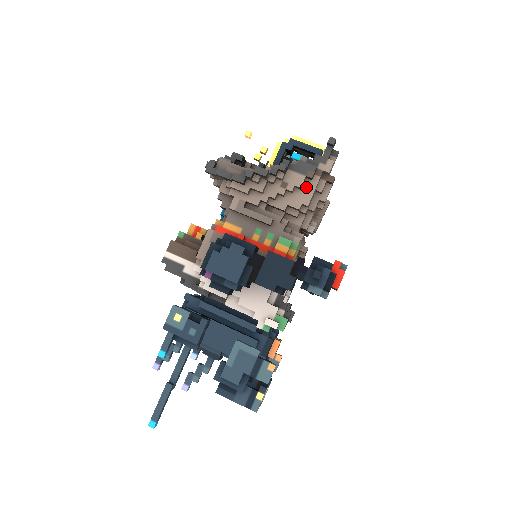
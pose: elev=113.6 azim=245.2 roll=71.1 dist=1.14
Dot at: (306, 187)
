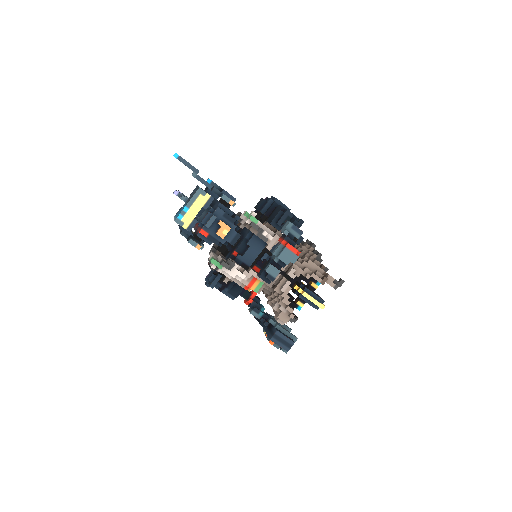
Dot at: (316, 264)
